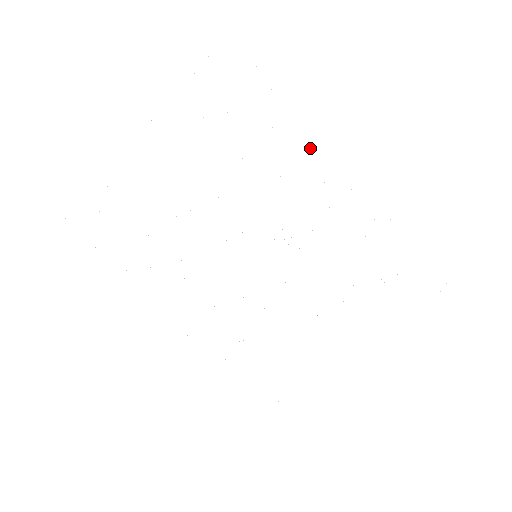
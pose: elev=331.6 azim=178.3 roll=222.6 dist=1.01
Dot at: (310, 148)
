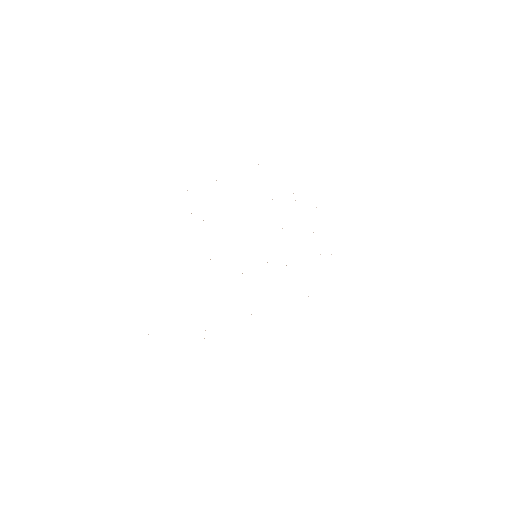
Dot at: occluded
